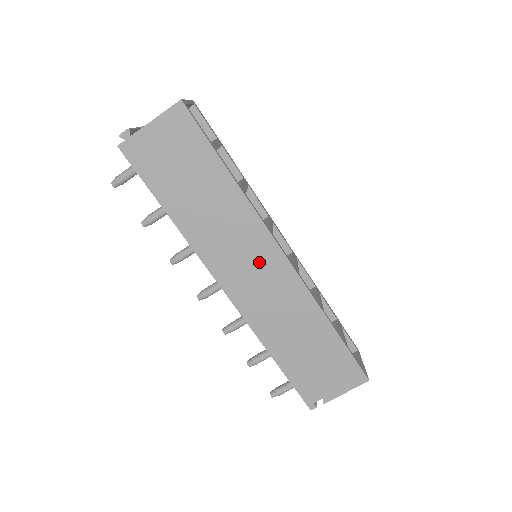
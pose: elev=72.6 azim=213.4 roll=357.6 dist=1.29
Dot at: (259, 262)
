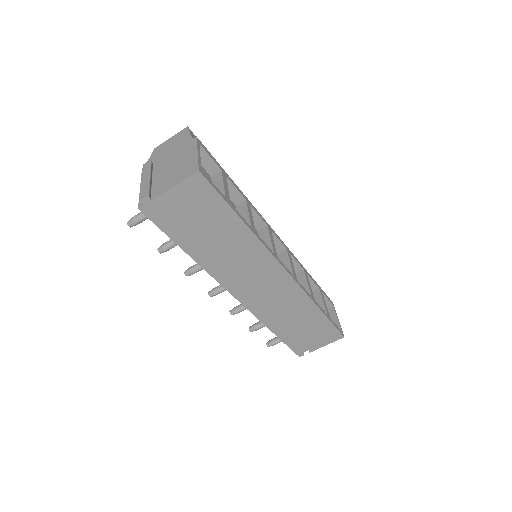
Dot at: (266, 278)
